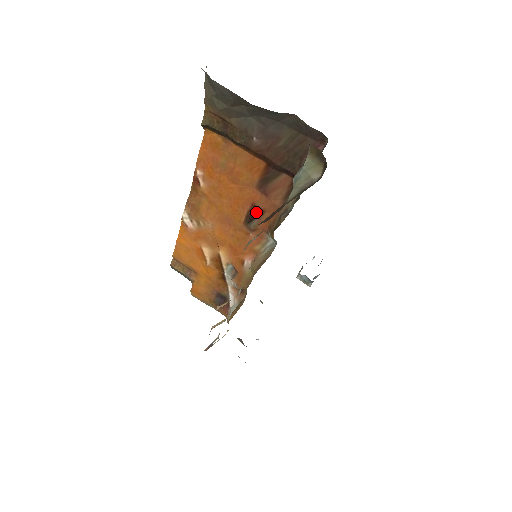
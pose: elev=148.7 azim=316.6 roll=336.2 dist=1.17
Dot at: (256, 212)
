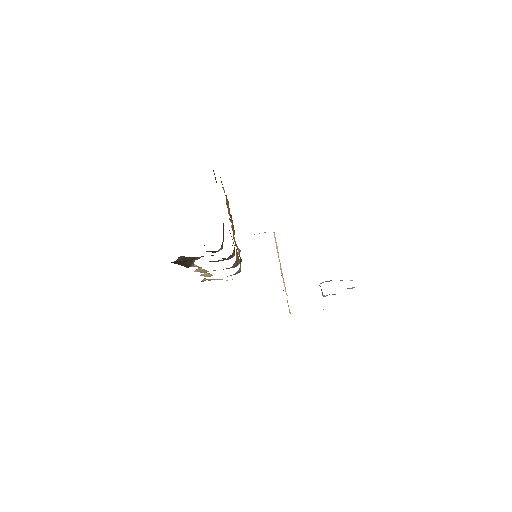
Dot at: occluded
